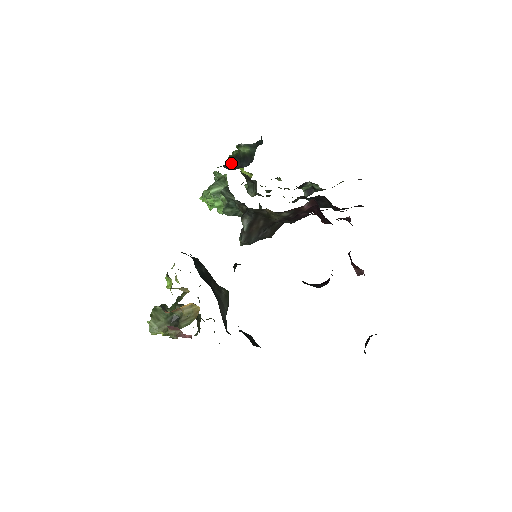
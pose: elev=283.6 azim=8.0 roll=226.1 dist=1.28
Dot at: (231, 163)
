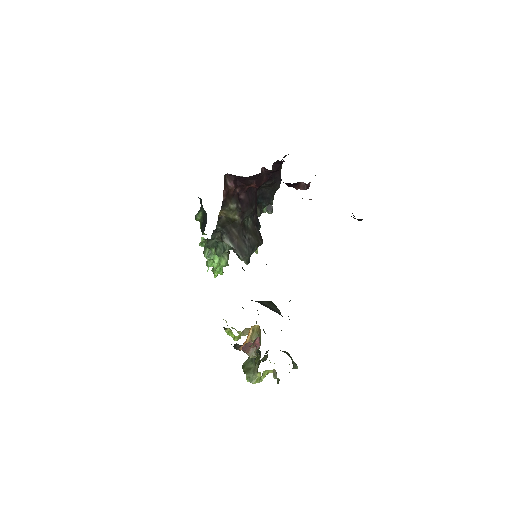
Dot at: (202, 232)
